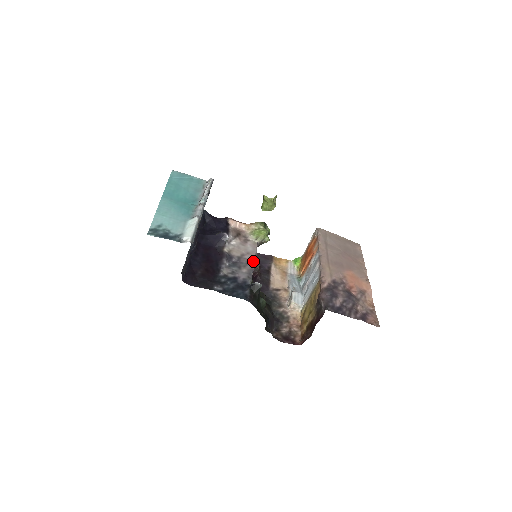
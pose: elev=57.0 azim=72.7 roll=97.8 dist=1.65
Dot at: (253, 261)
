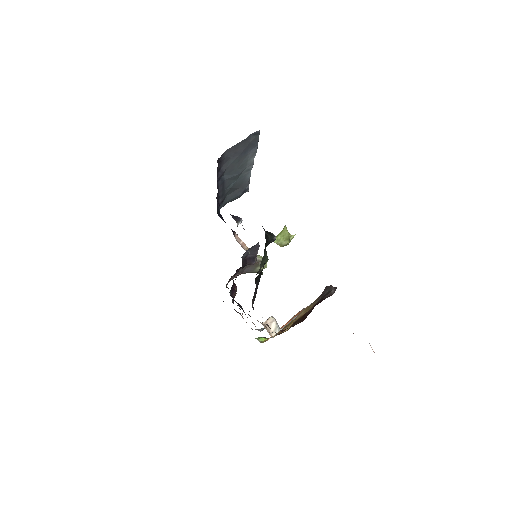
Dot at: occluded
